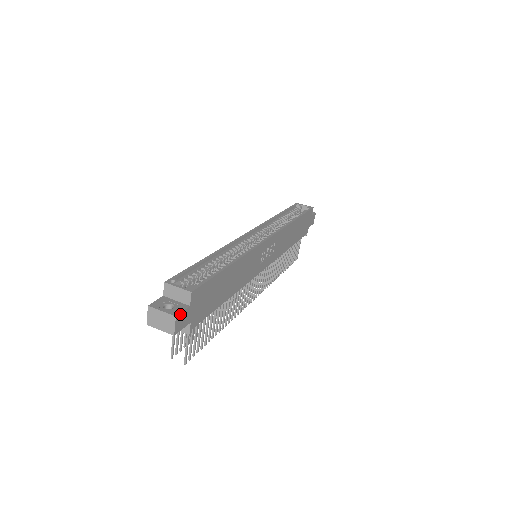
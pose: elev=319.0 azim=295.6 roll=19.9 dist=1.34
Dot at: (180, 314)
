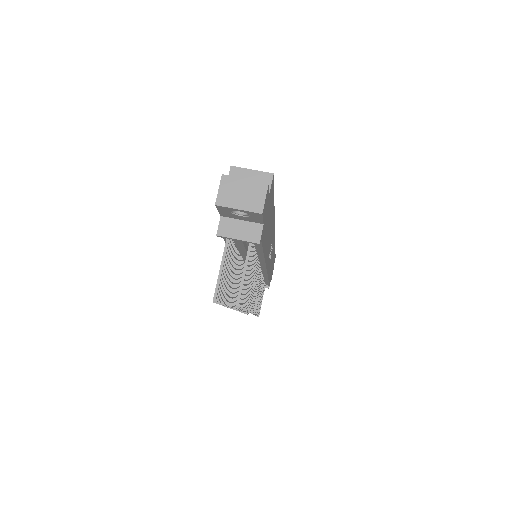
Dot at: (268, 188)
